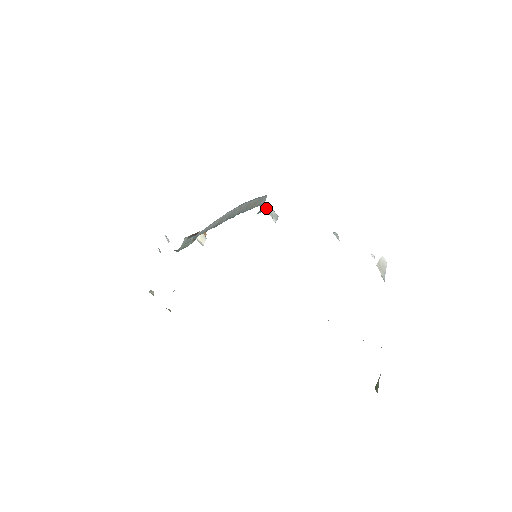
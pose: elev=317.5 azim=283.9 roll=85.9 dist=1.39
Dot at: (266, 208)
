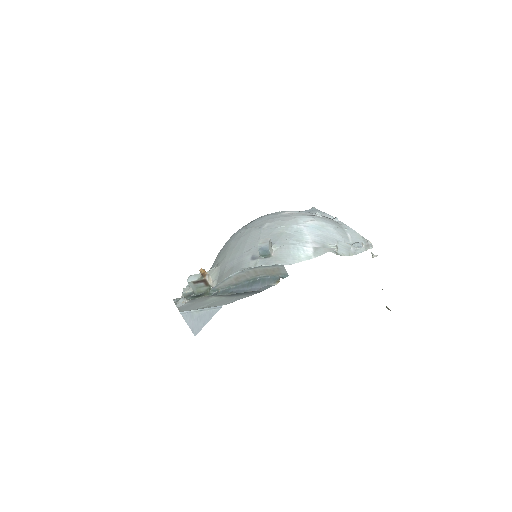
Dot at: (267, 251)
